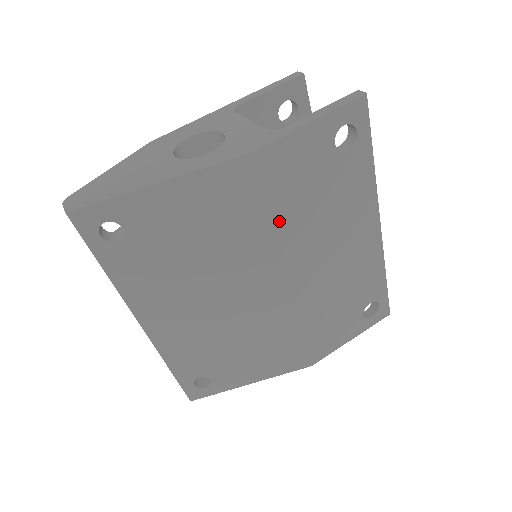
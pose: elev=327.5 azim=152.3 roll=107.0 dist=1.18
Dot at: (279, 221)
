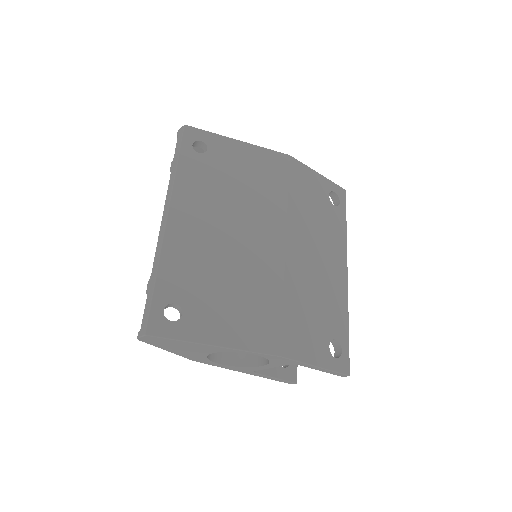
Dot at: (294, 202)
